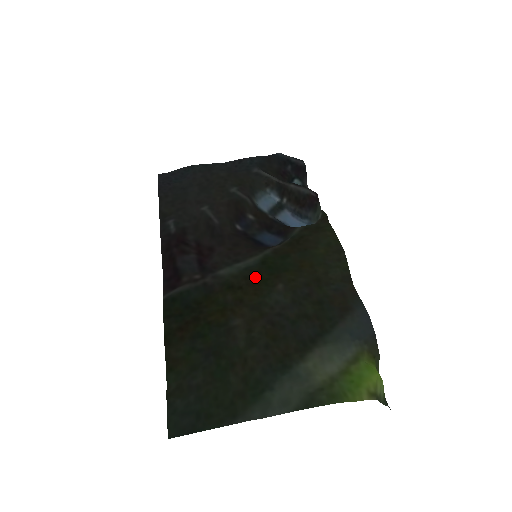
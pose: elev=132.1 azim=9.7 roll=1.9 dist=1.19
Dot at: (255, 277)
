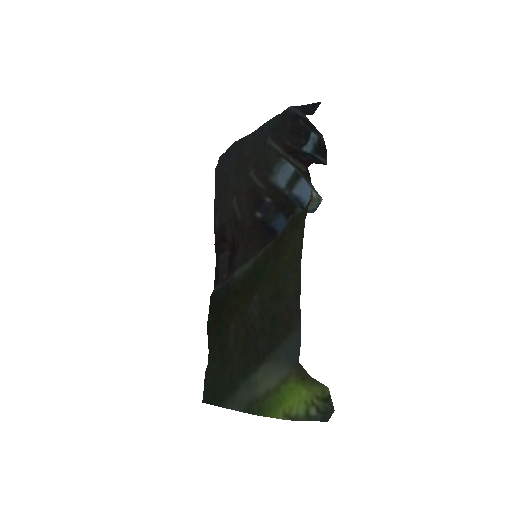
Dot at: (247, 283)
